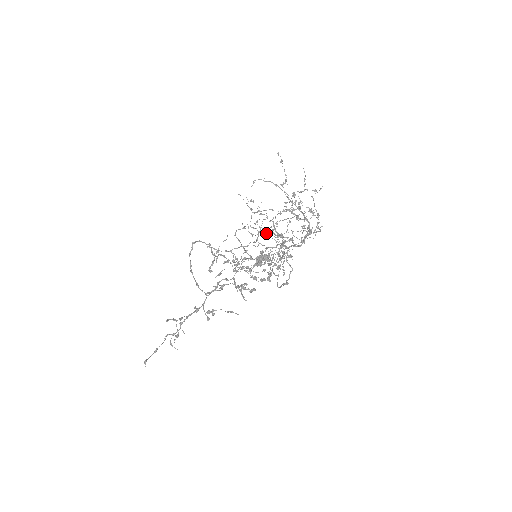
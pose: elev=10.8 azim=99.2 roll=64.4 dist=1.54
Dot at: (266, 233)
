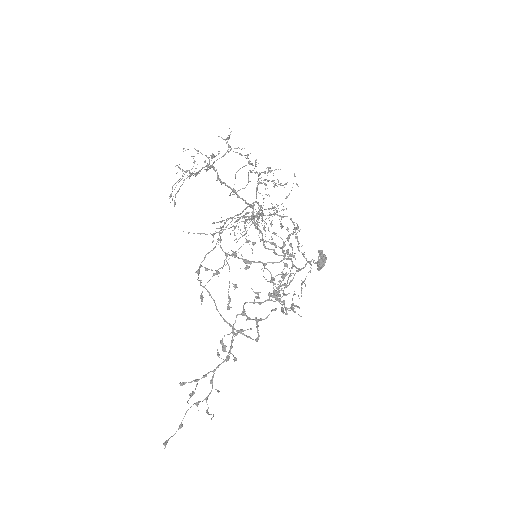
Dot at: (222, 221)
